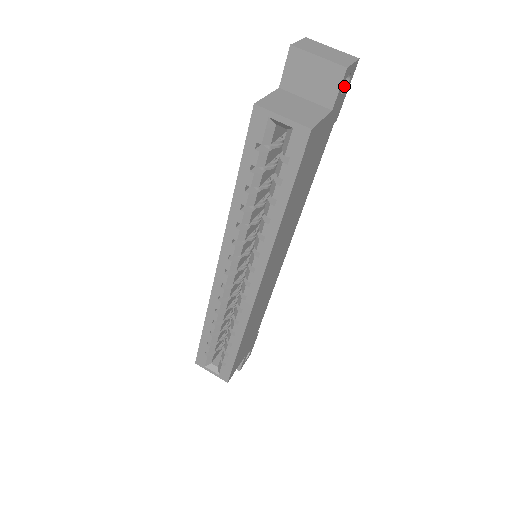
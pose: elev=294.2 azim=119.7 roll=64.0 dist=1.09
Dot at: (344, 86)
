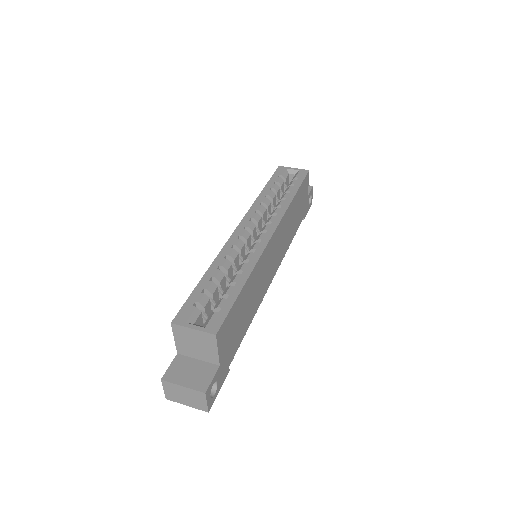
Dot at: (308, 204)
